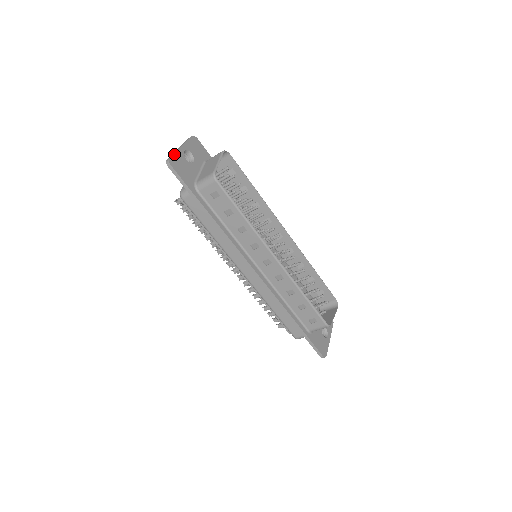
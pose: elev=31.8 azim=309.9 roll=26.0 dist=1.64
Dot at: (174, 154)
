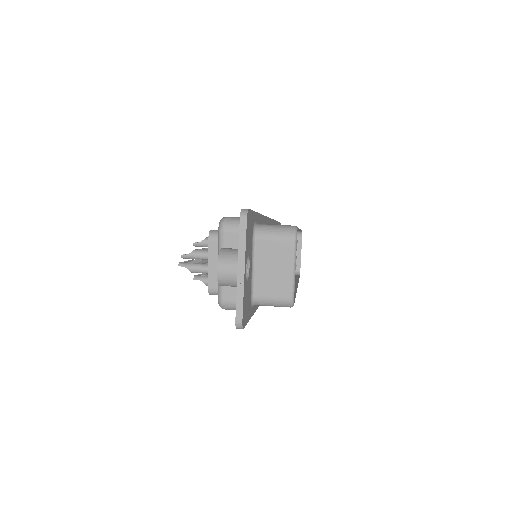
Dot at: (243, 302)
